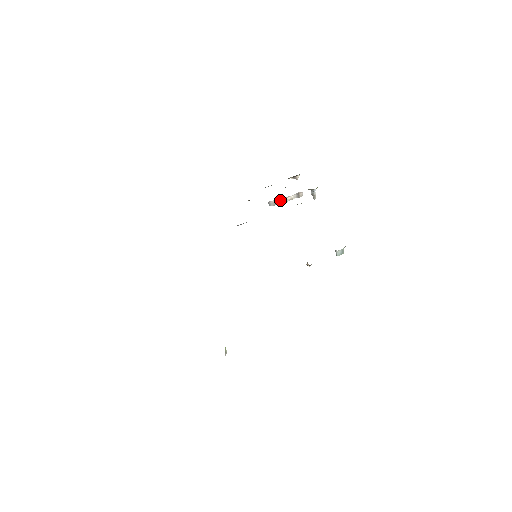
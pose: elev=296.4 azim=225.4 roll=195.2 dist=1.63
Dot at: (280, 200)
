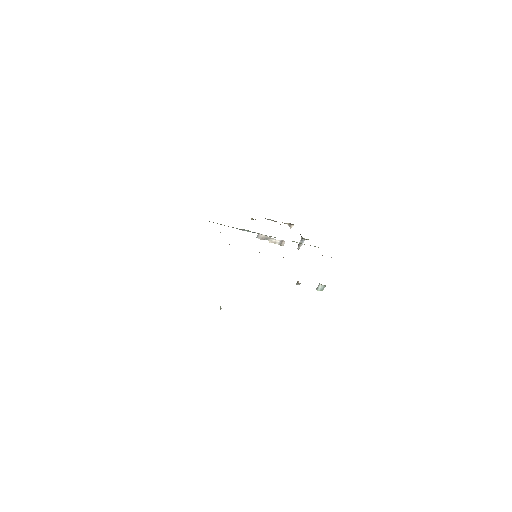
Dot at: (267, 238)
